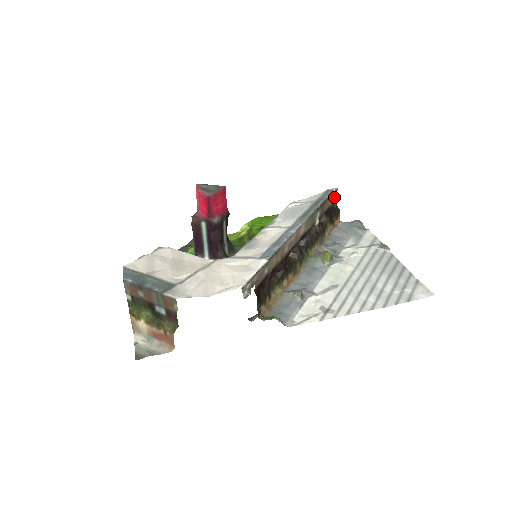
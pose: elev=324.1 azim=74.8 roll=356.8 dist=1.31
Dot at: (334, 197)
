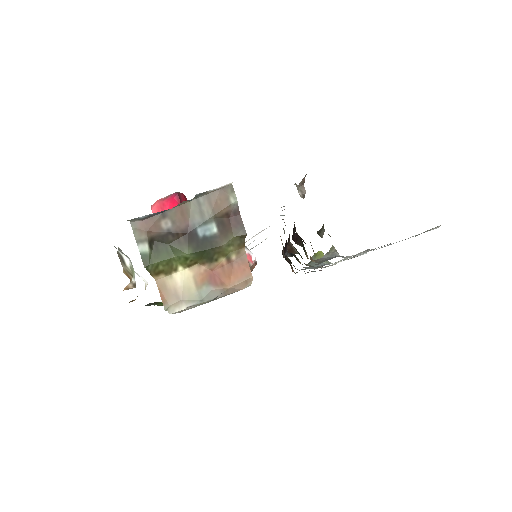
Dot at: occluded
